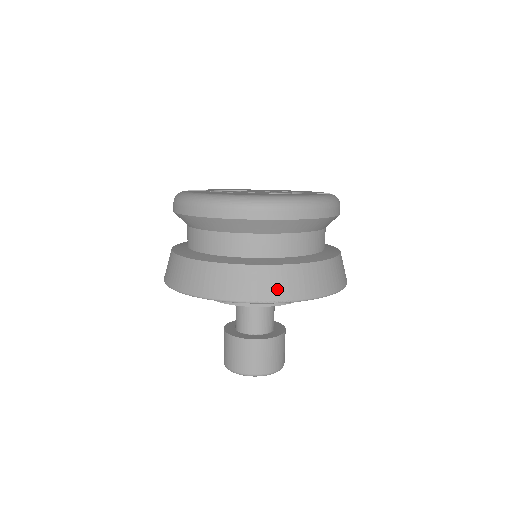
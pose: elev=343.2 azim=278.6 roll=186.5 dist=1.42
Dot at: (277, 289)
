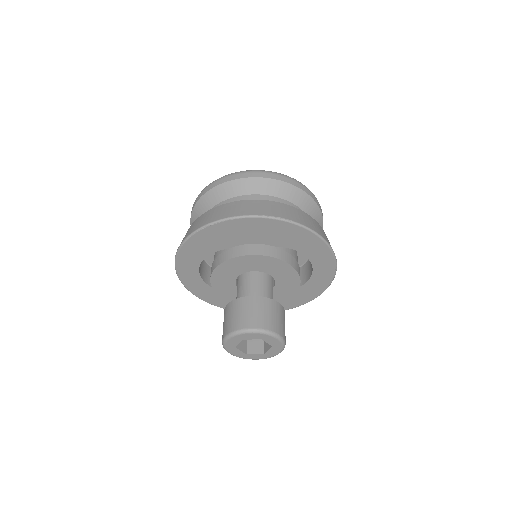
Dot at: (277, 212)
